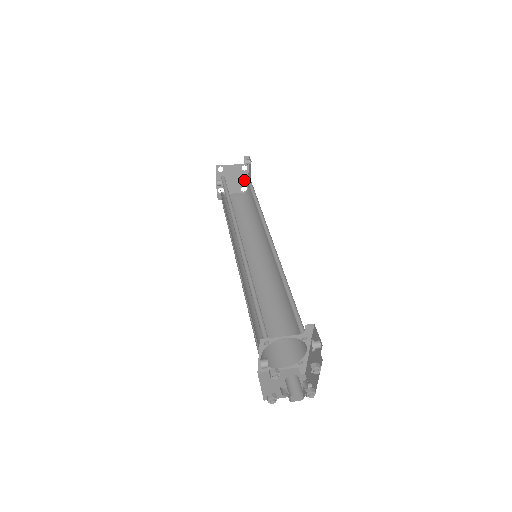
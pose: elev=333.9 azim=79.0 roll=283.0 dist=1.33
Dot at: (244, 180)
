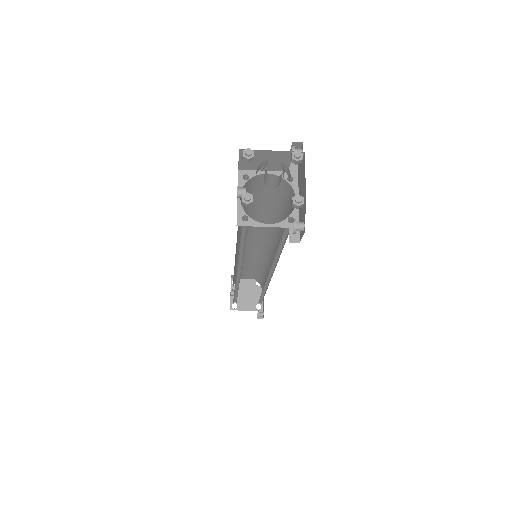
Dot at: (258, 297)
